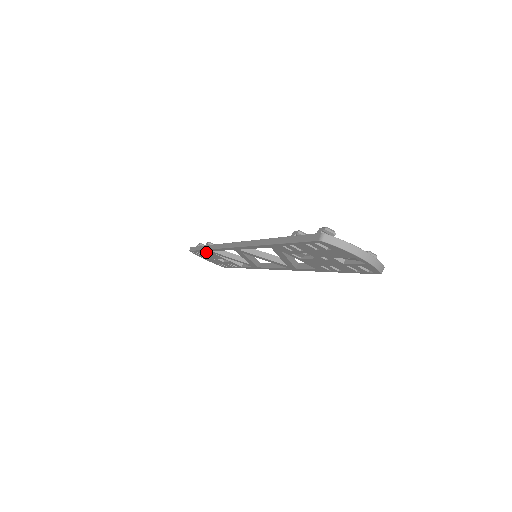
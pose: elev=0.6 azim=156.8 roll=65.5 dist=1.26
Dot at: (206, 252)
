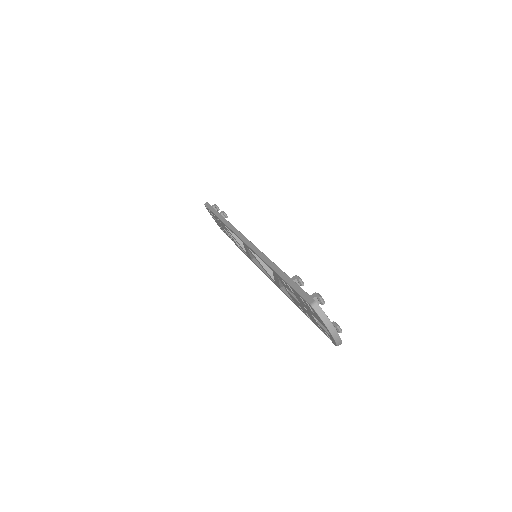
Dot at: occluded
